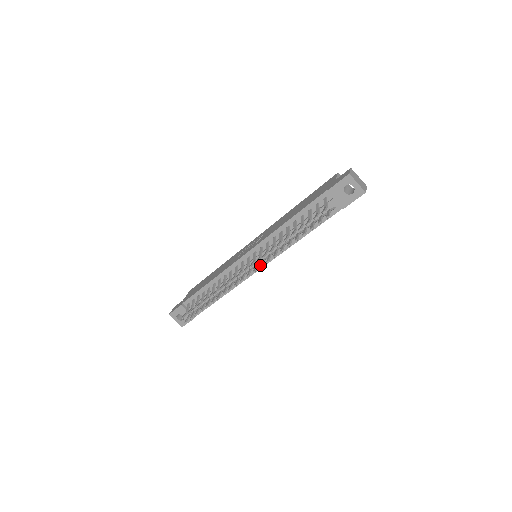
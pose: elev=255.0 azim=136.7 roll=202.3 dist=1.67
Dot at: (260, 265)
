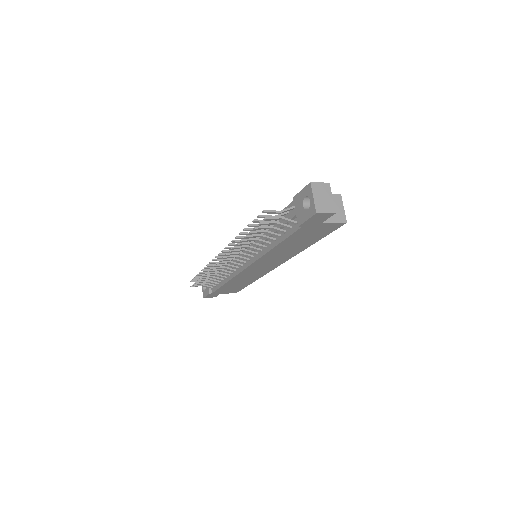
Dot at: (228, 253)
